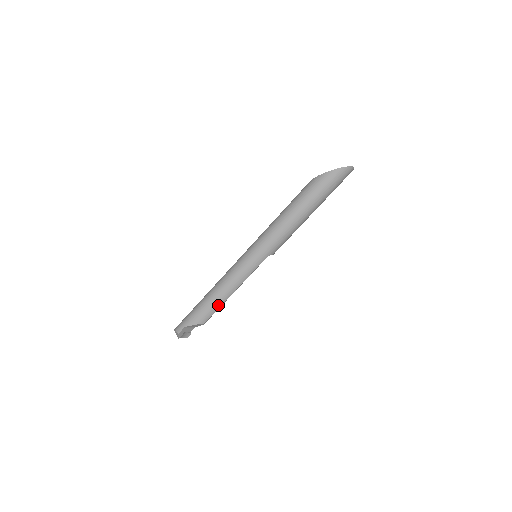
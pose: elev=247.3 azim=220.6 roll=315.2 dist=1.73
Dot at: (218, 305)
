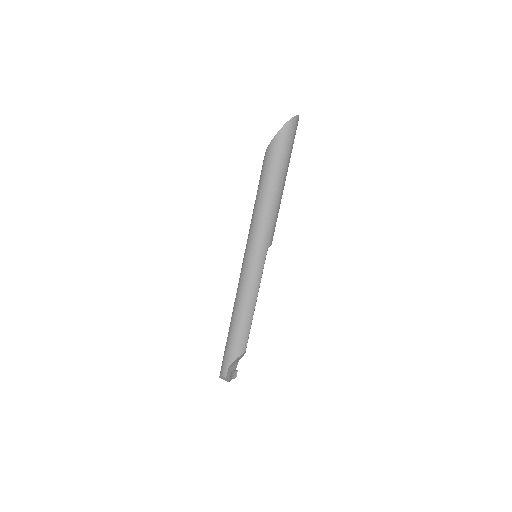
Dot at: (248, 325)
